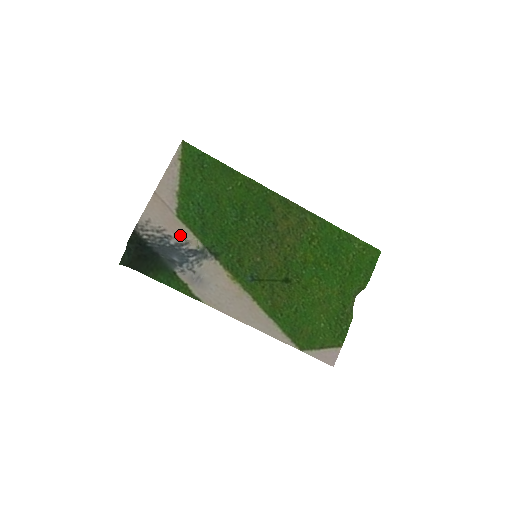
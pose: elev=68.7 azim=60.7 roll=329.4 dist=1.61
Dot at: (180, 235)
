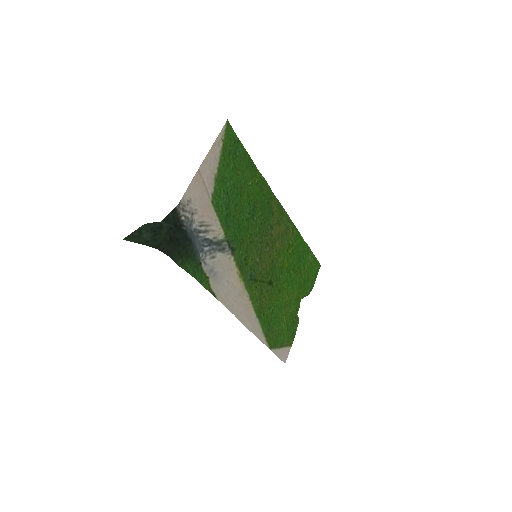
Dot at: (205, 222)
